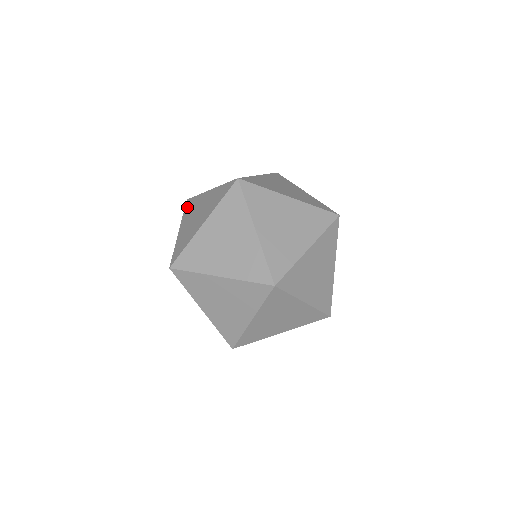
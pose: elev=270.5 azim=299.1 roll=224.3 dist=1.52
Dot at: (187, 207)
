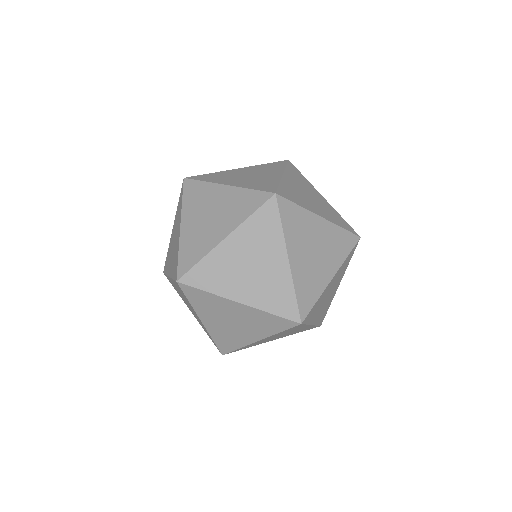
Dot at: (165, 268)
